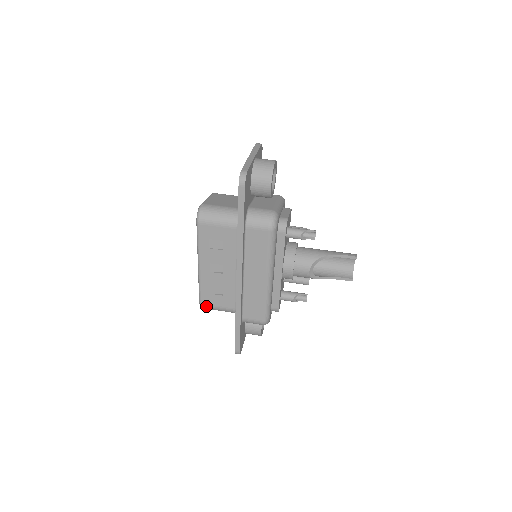
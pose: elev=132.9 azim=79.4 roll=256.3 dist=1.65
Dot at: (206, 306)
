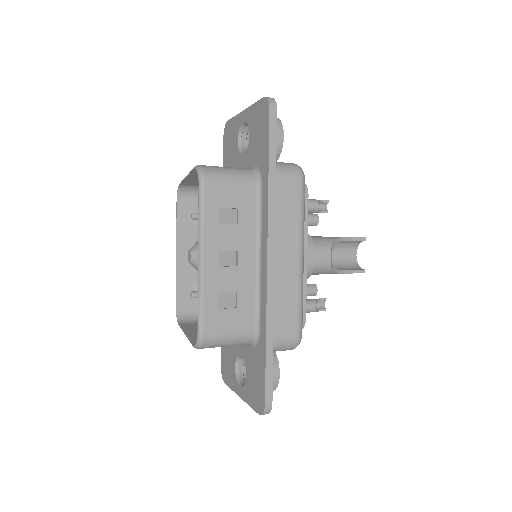
Dot at: (210, 336)
